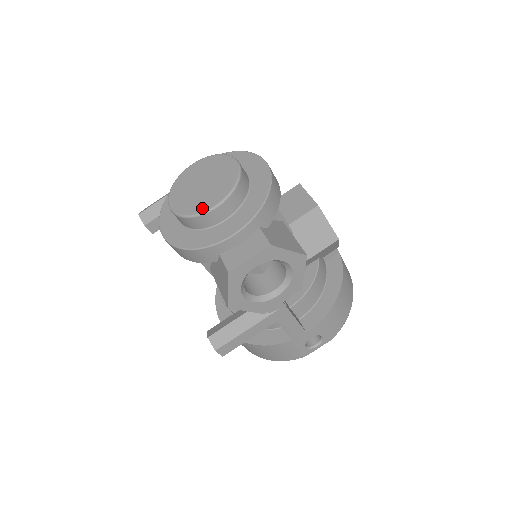
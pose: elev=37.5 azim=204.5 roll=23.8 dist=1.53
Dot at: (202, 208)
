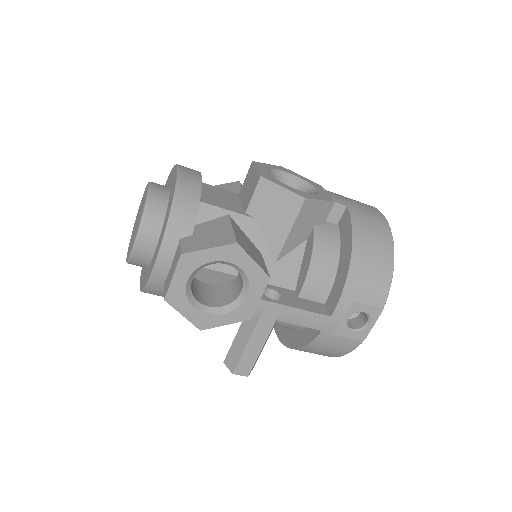
Dot at: (131, 247)
